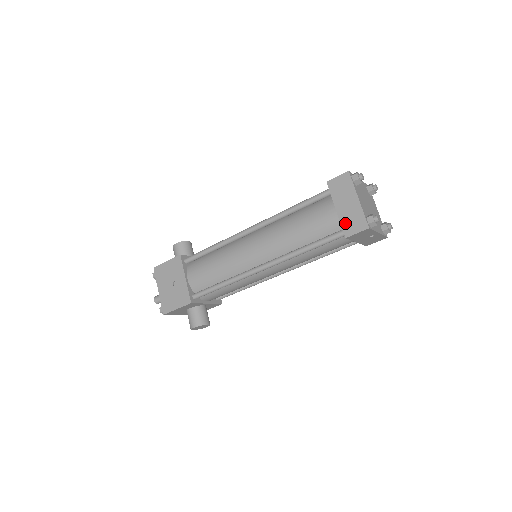
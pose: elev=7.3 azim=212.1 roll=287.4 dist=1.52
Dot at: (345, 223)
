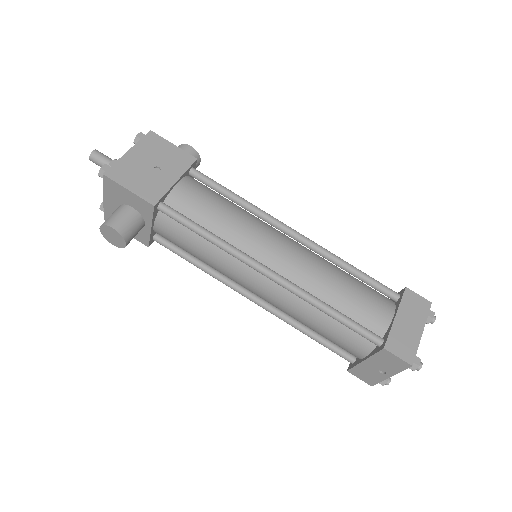
Dot at: (395, 336)
